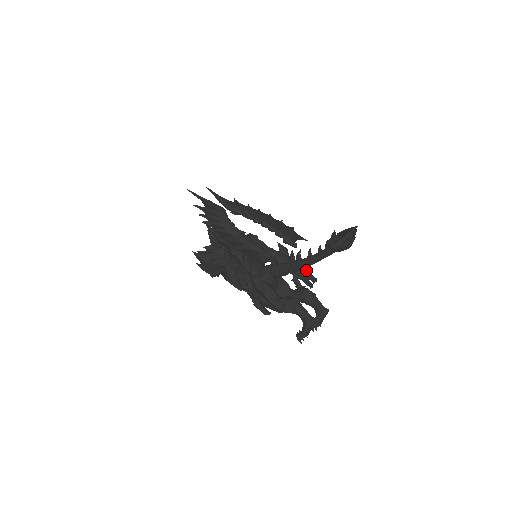
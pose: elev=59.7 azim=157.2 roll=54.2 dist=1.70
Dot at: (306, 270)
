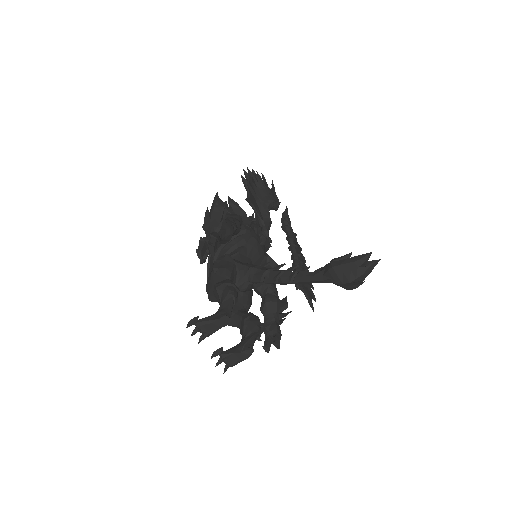
Dot at: occluded
